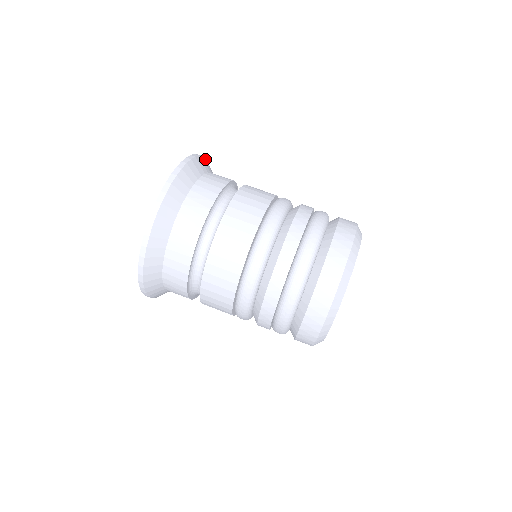
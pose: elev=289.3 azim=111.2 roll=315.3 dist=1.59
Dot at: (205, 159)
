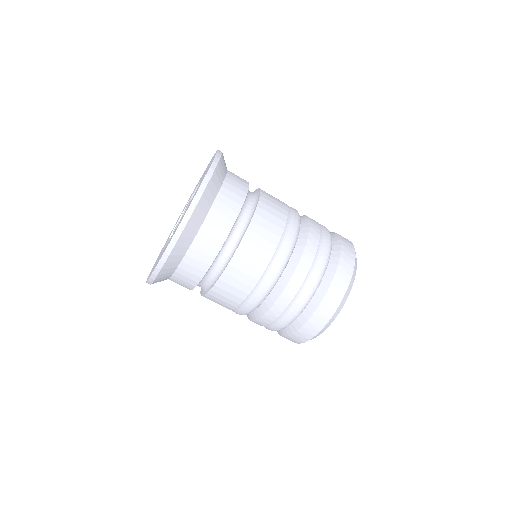
Dot at: (221, 158)
